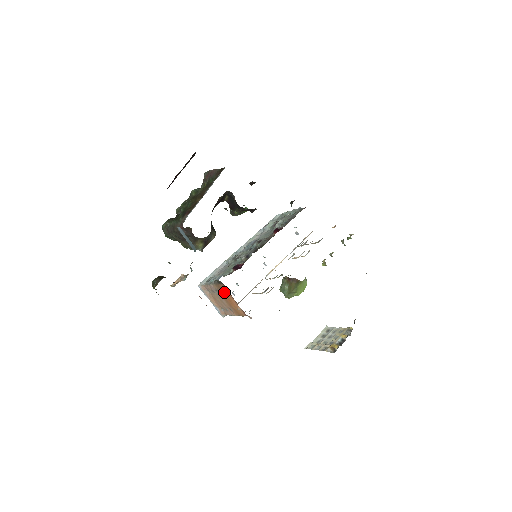
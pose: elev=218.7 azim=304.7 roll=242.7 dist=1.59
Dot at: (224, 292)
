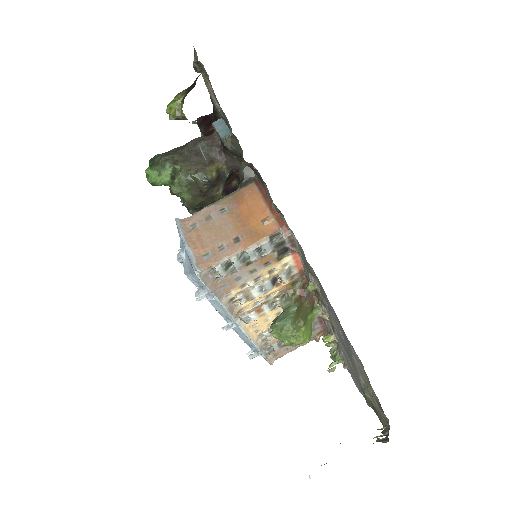
Dot at: (245, 201)
